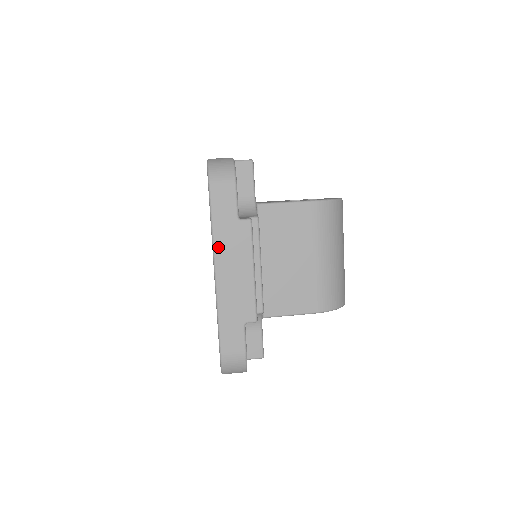
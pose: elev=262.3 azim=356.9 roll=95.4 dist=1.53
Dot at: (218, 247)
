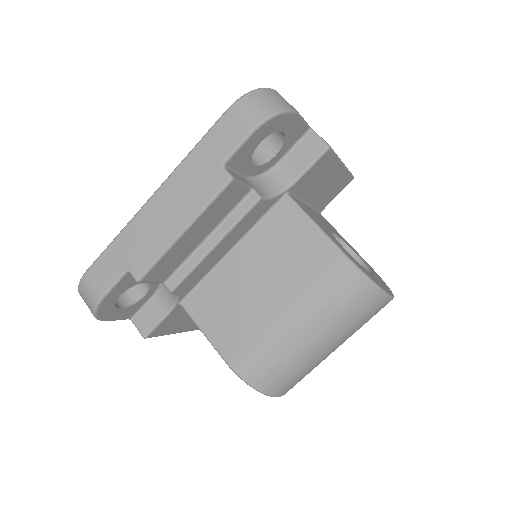
Dot at: (180, 172)
